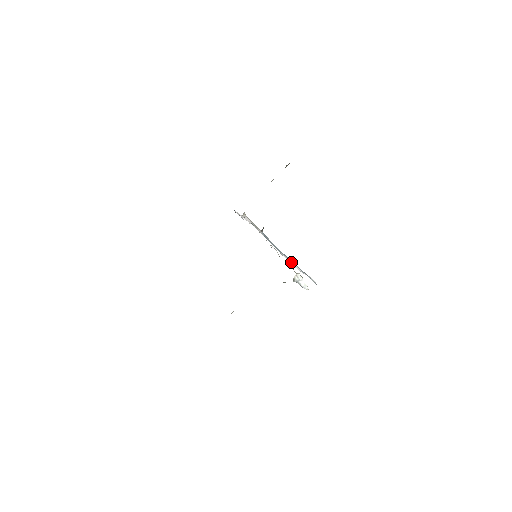
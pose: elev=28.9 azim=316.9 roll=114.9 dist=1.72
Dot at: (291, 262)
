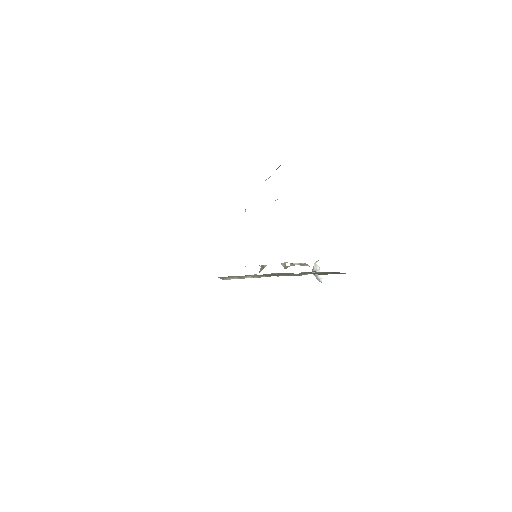
Dot at: occluded
